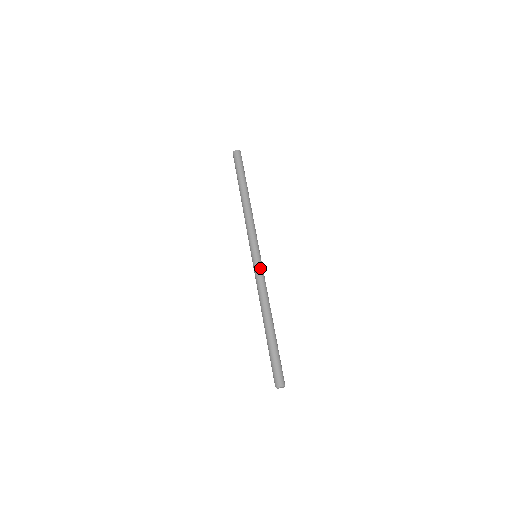
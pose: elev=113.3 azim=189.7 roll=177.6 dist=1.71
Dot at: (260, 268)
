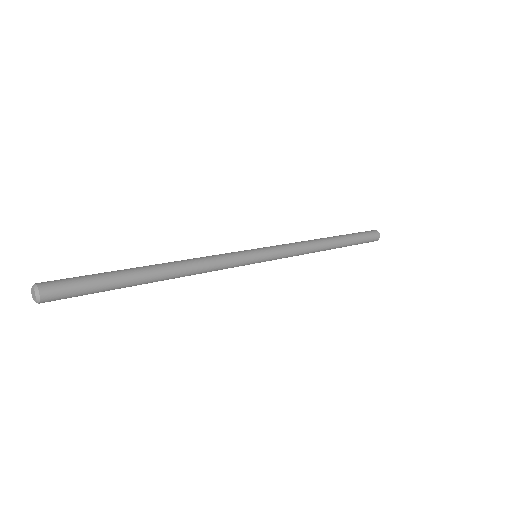
Dot at: (238, 252)
